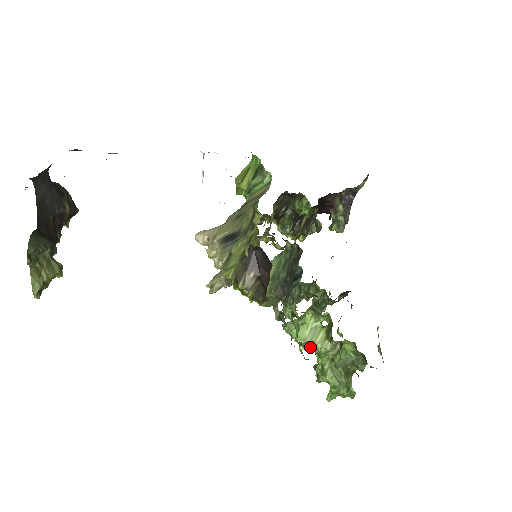
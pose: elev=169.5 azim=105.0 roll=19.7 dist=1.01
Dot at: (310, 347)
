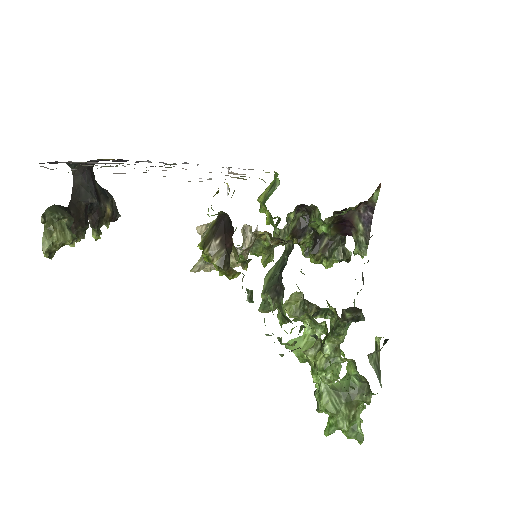
Dot at: occluded
